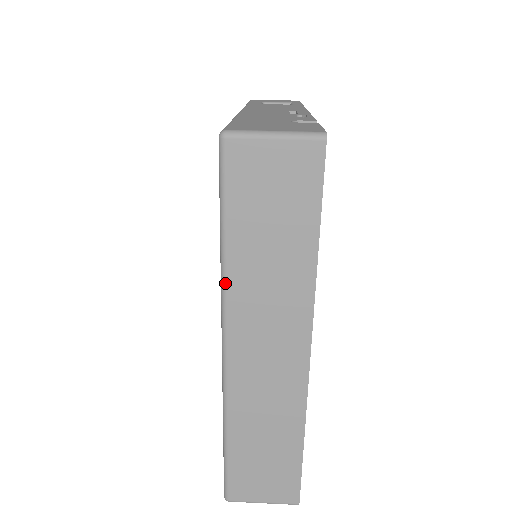
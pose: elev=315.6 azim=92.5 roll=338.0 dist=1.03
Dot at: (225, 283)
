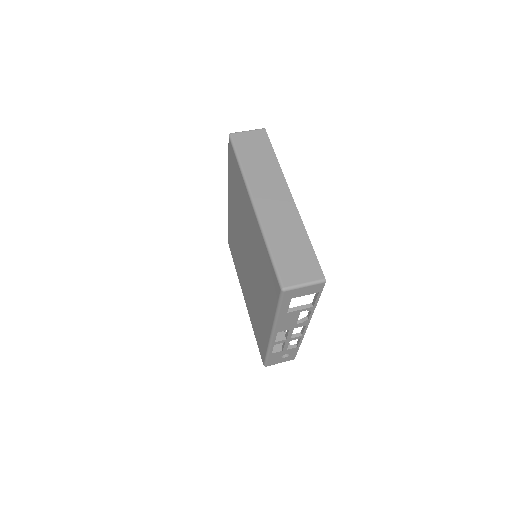
Dot at: (245, 176)
